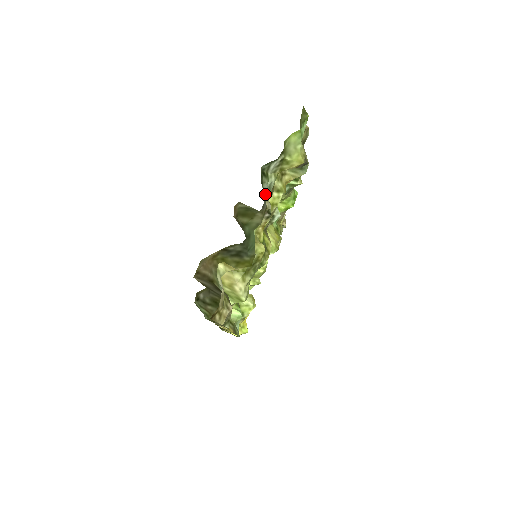
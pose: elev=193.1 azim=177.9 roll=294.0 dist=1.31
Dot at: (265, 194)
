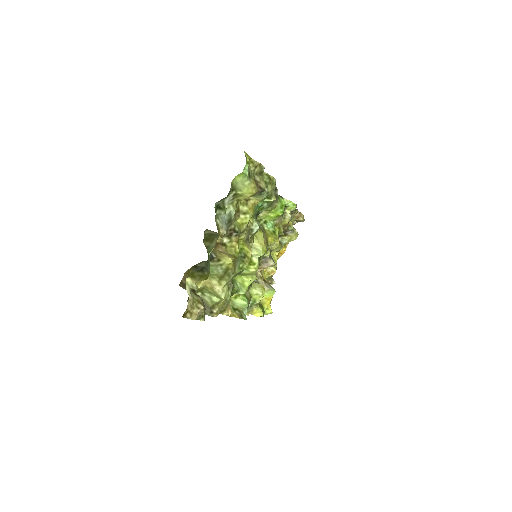
Dot at: (220, 224)
